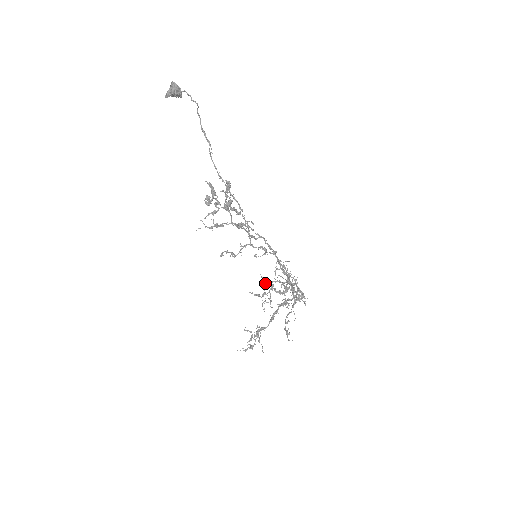
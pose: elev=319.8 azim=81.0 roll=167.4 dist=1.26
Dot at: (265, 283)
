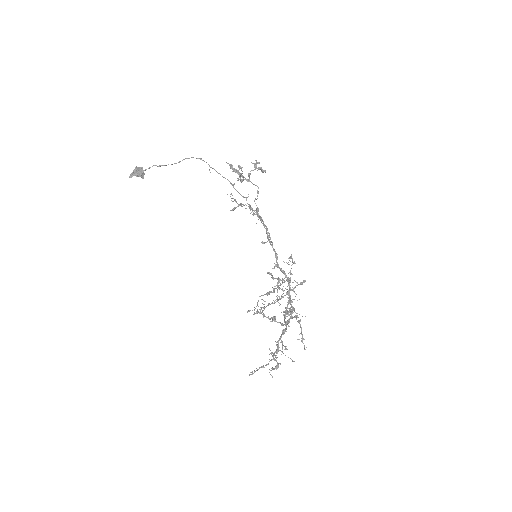
Dot at: (272, 278)
